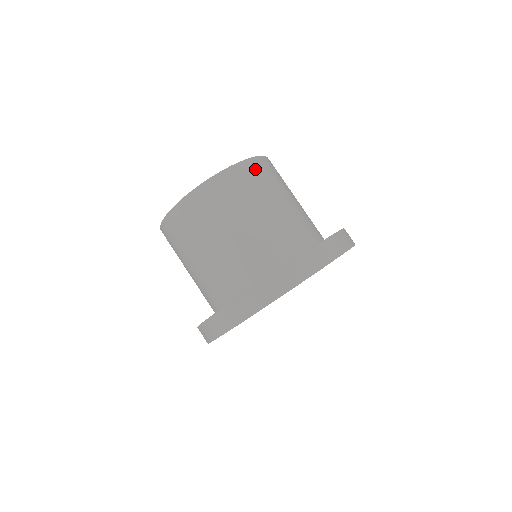
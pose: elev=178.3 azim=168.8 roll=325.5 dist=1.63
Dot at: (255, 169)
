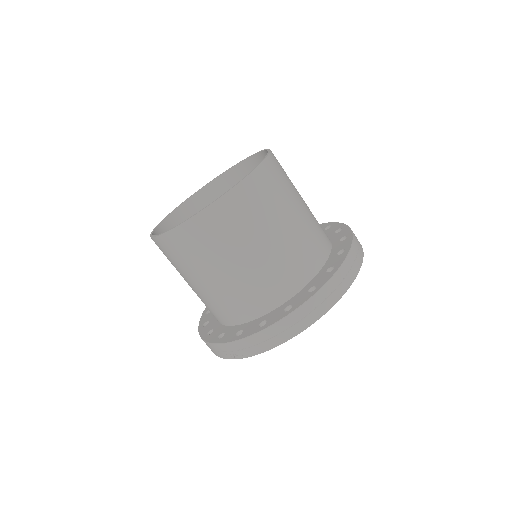
Dot at: occluded
